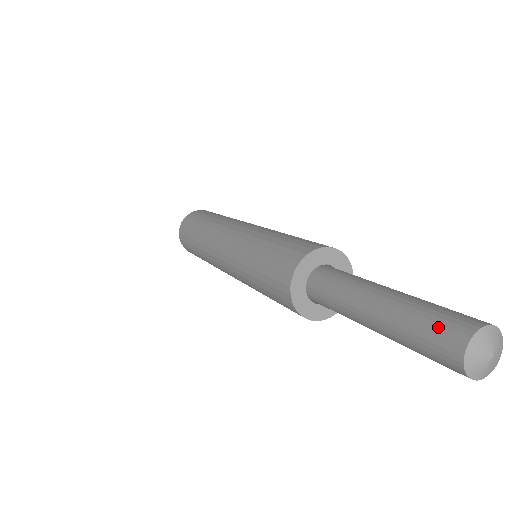
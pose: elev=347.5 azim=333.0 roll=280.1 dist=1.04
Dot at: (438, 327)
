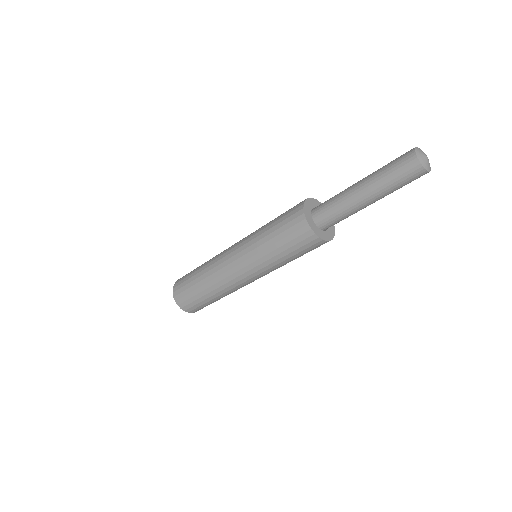
Dot at: (399, 163)
